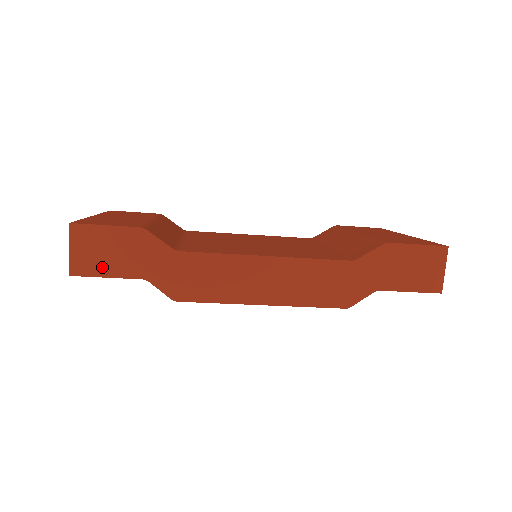
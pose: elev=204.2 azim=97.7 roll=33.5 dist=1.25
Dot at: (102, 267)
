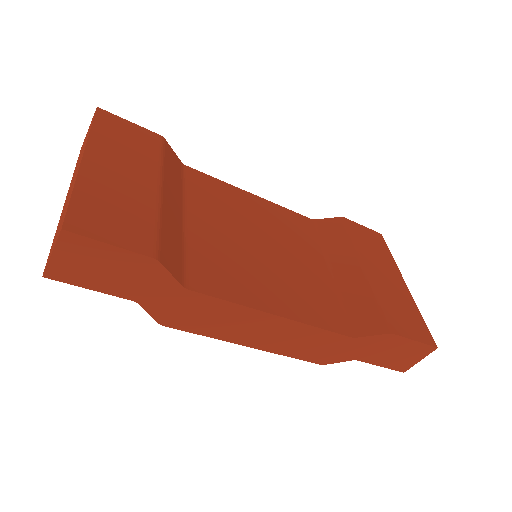
Dot at: (89, 280)
